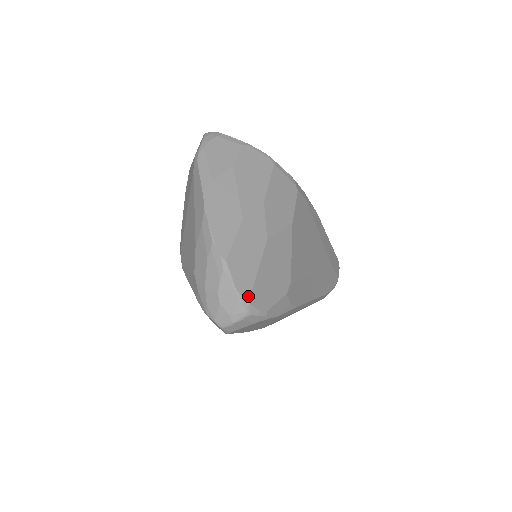
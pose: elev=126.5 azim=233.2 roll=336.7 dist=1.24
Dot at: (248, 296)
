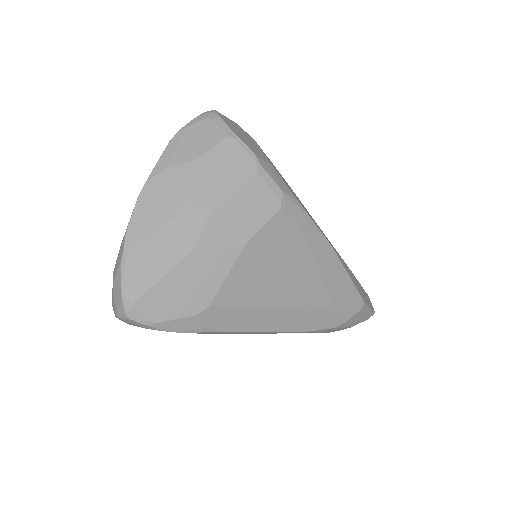
Dot at: (133, 301)
